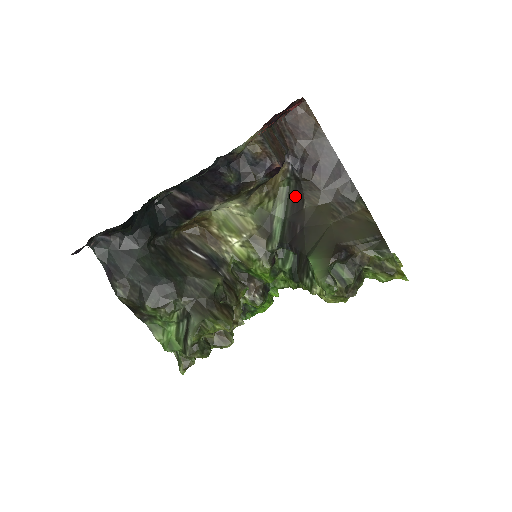
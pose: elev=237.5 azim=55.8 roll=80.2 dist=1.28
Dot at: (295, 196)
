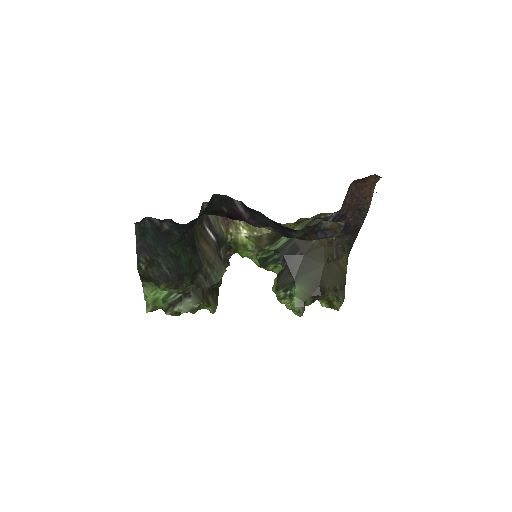
Dot at: occluded
